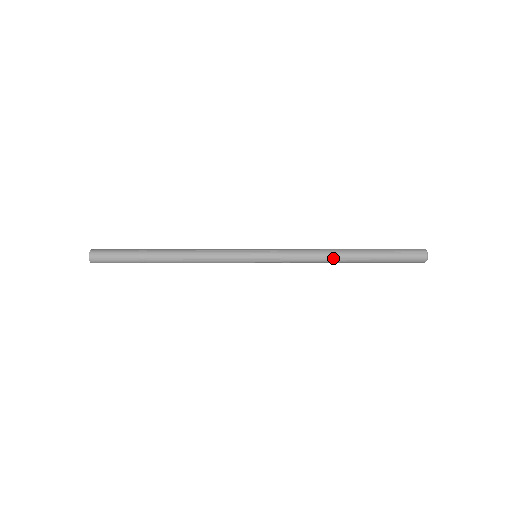
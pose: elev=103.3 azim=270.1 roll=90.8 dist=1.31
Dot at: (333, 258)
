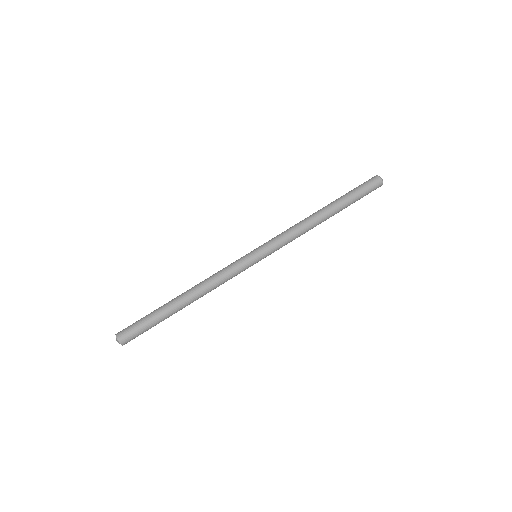
Dot at: (316, 221)
